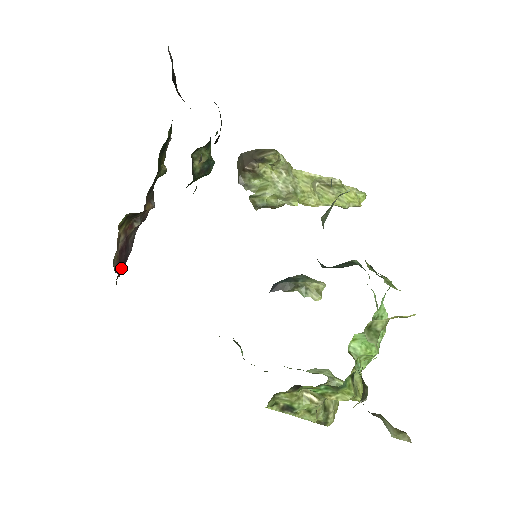
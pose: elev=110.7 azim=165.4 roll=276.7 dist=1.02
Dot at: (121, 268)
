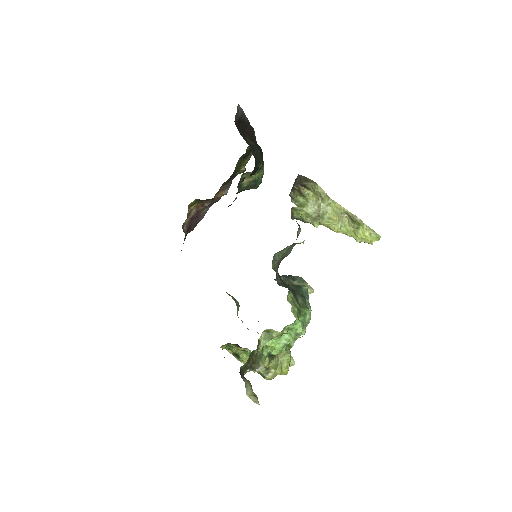
Dot at: (191, 228)
